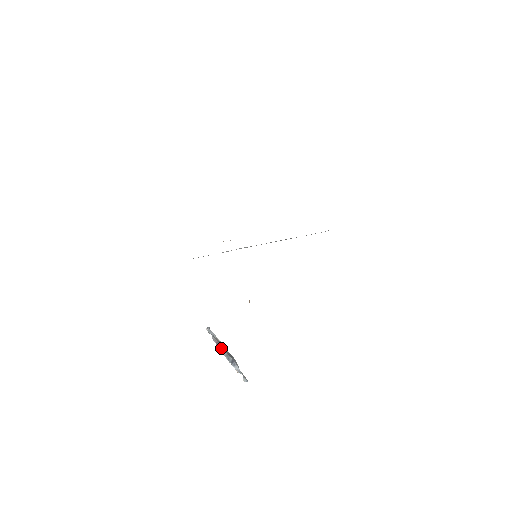
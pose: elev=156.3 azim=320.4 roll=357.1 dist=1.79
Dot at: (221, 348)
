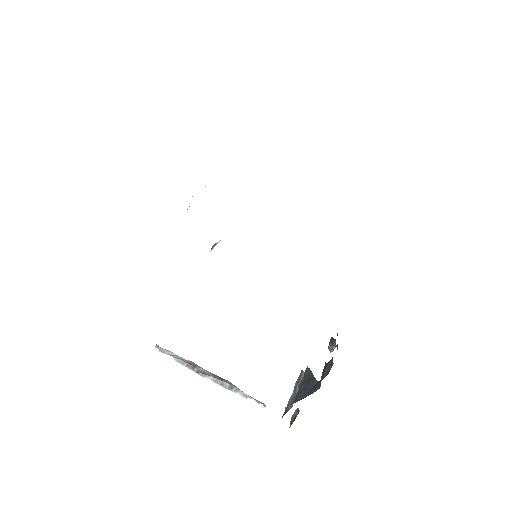
Dot at: (200, 372)
